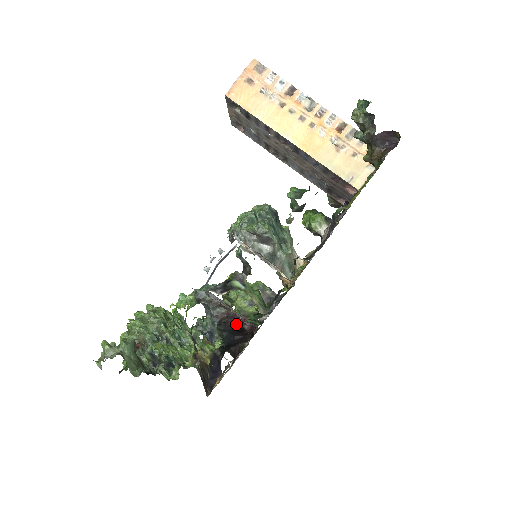
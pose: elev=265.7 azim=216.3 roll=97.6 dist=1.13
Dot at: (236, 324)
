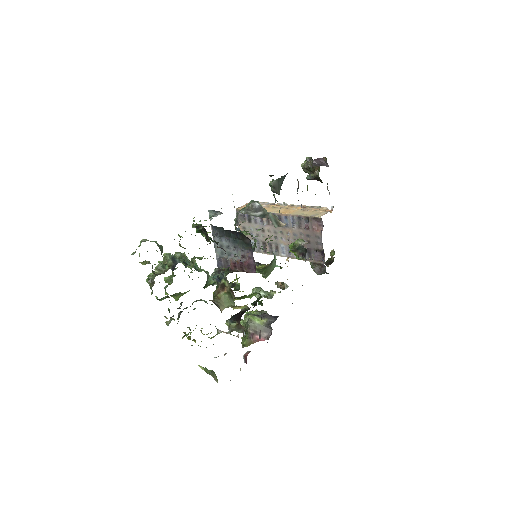
Dot at: occluded
